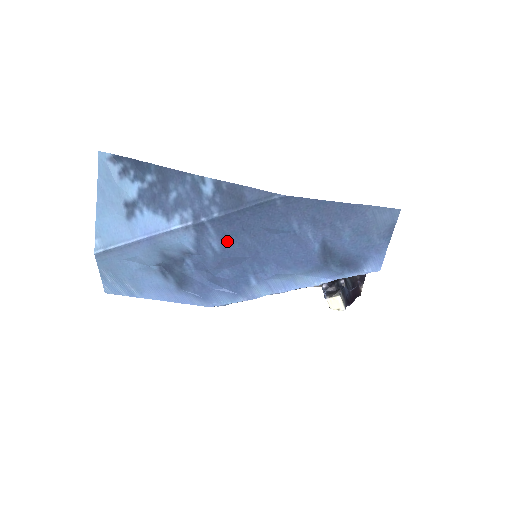
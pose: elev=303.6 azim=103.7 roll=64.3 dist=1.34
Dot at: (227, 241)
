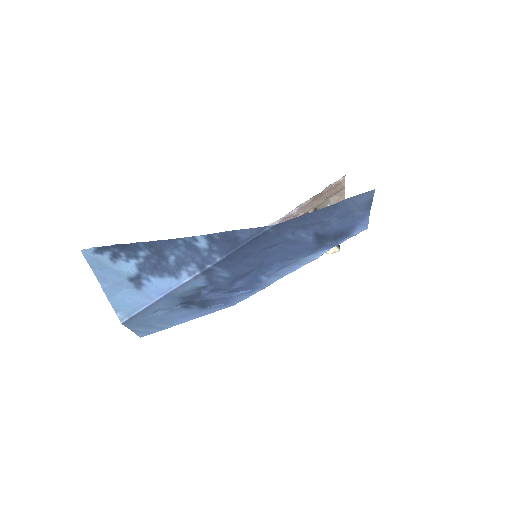
Dot at: (234, 268)
